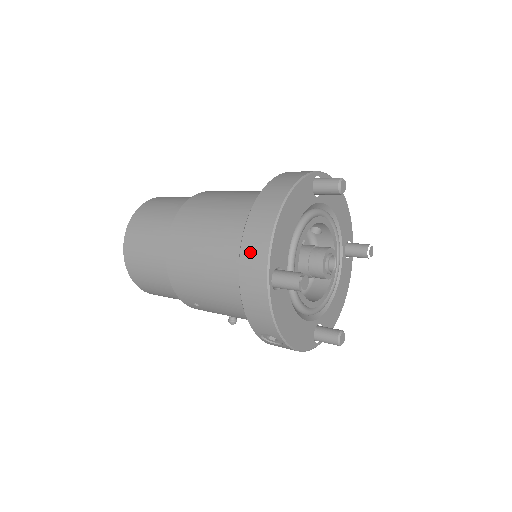
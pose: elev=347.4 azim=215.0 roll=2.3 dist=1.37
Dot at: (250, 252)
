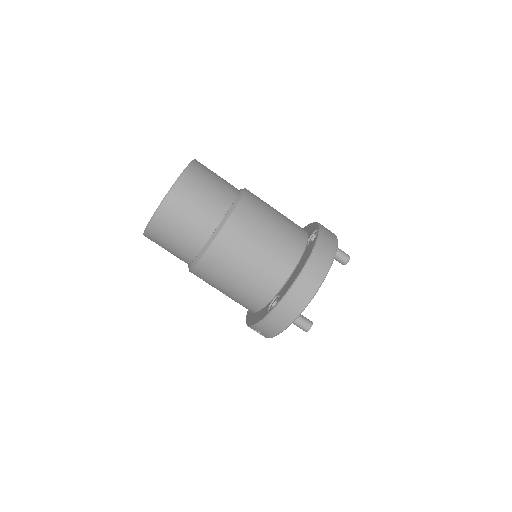
Dot at: (291, 302)
